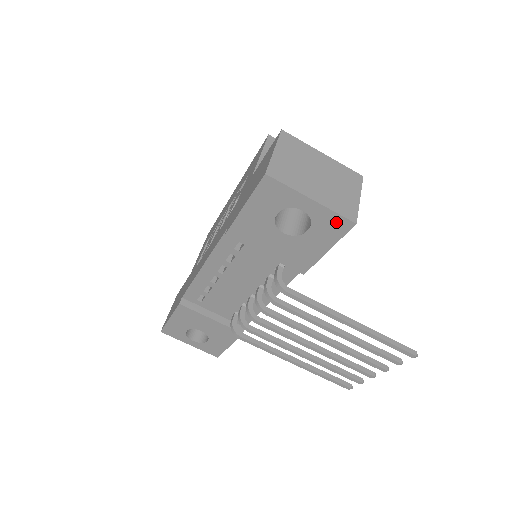
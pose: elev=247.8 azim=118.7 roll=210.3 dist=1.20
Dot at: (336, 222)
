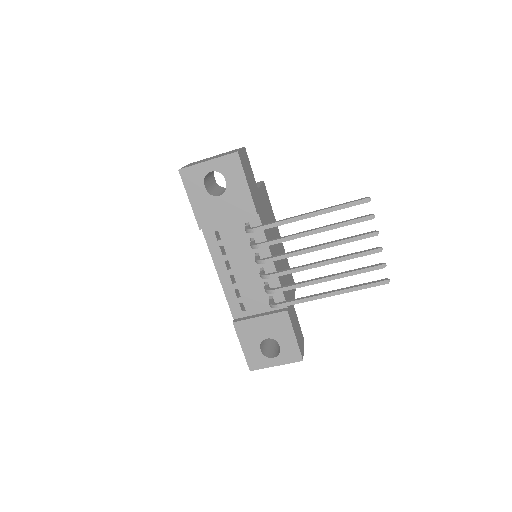
Dot at: (230, 161)
